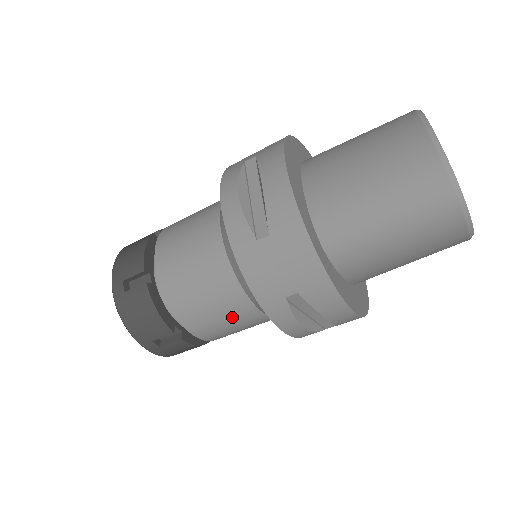
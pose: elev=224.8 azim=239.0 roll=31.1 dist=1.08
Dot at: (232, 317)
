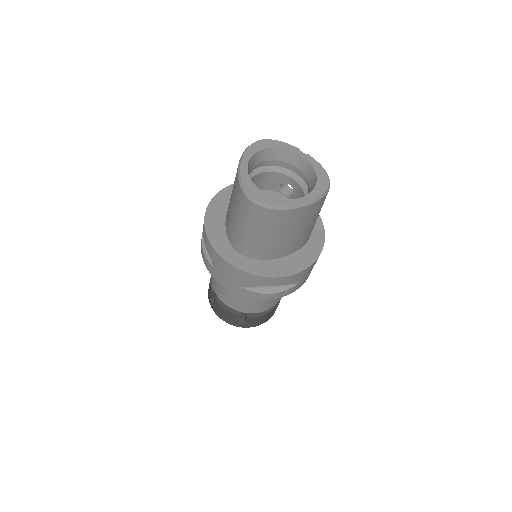
Dot at: (251, 299)
